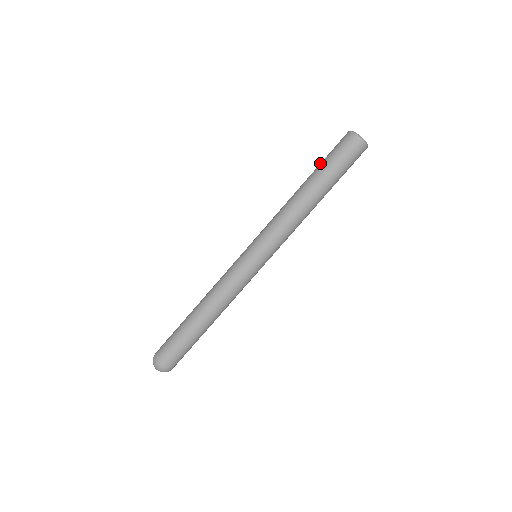
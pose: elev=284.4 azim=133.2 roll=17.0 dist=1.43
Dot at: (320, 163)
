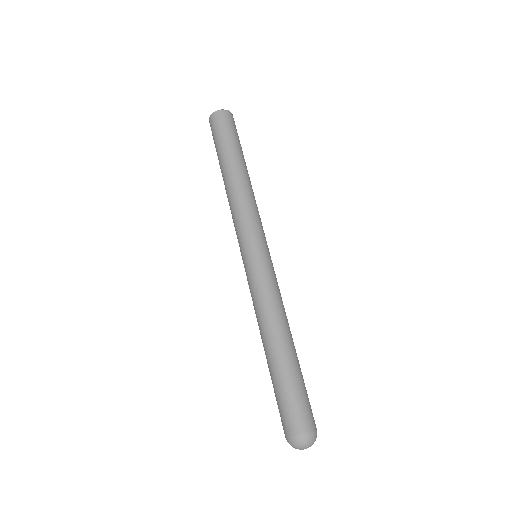
Dot at: (217, 151)
